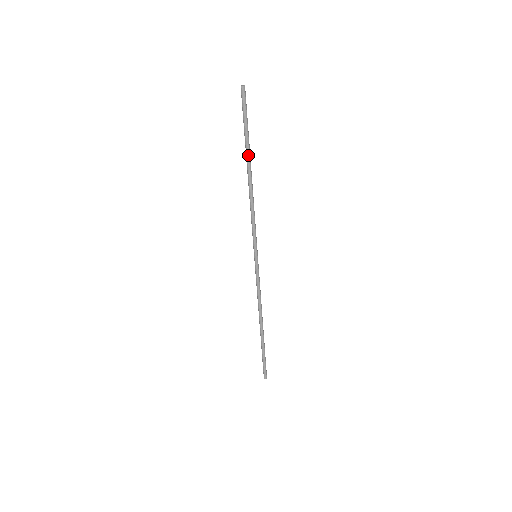
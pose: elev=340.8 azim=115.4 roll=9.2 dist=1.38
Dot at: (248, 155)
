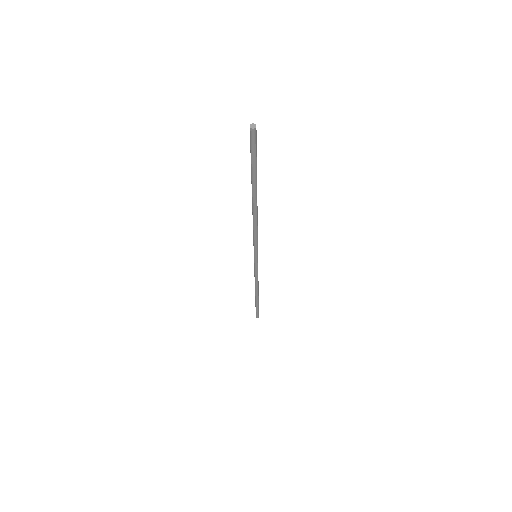
Dot at: (252, 188)
